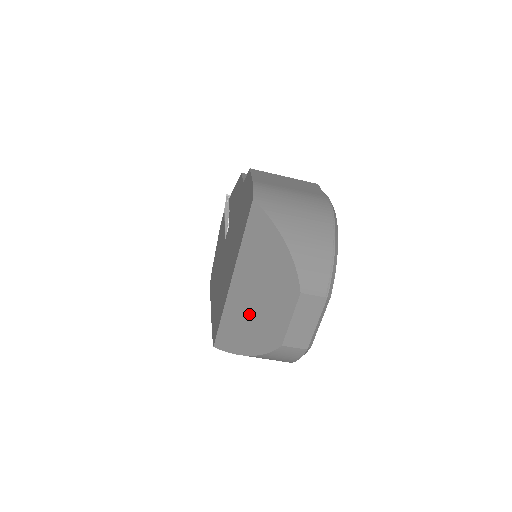
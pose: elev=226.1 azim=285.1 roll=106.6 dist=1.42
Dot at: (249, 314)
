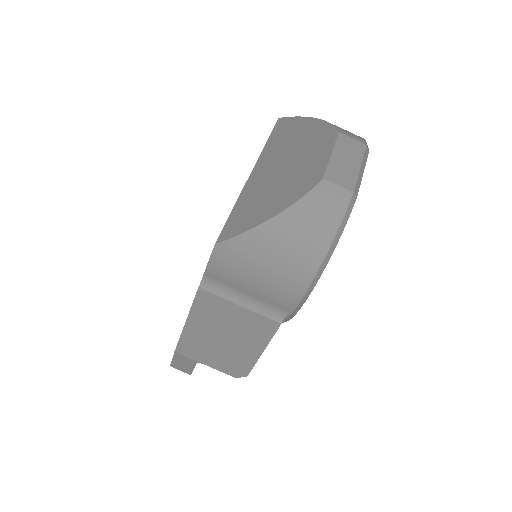
Dot at: (274, 182)
